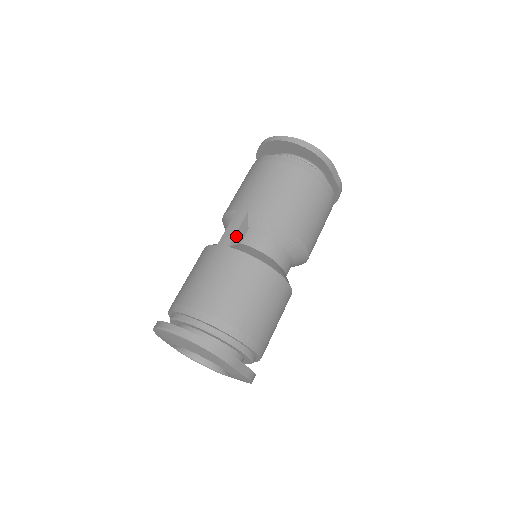
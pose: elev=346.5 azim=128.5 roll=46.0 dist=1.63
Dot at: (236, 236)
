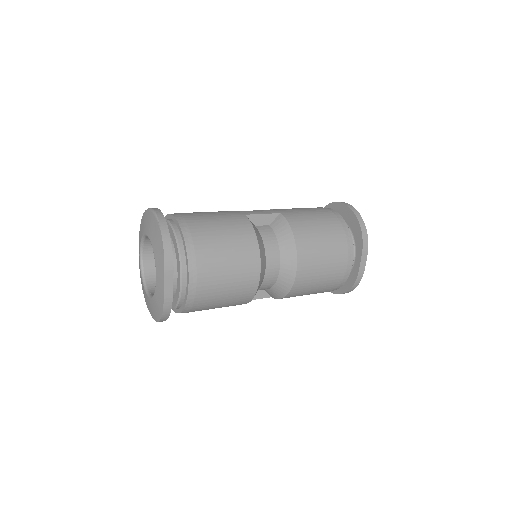
Dot at: (257, 216)
